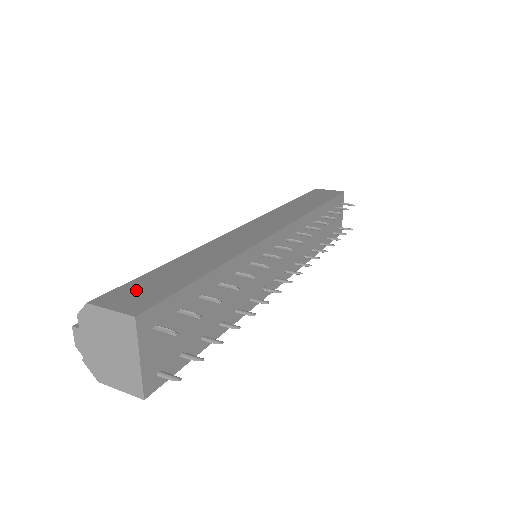
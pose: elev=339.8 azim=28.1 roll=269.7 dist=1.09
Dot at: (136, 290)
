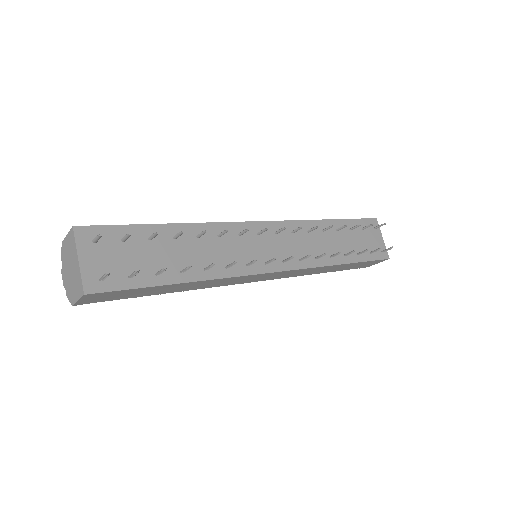
Dot at: occluded
